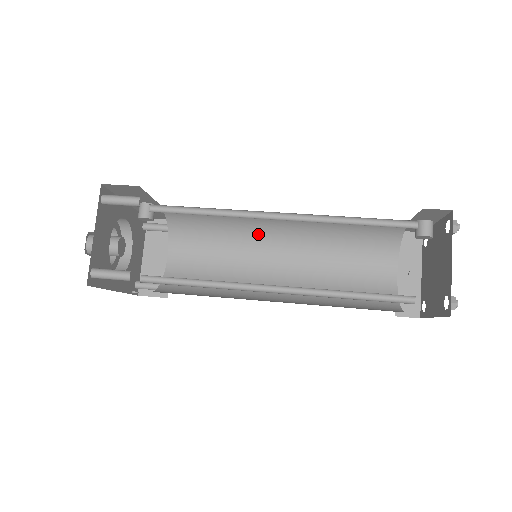
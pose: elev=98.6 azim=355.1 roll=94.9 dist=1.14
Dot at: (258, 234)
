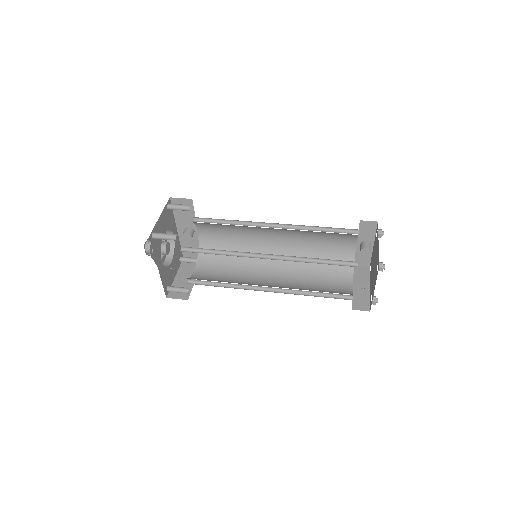
Dot at: (258, 258)
